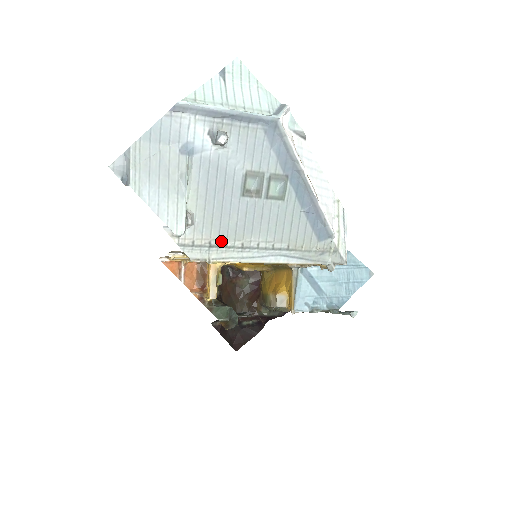
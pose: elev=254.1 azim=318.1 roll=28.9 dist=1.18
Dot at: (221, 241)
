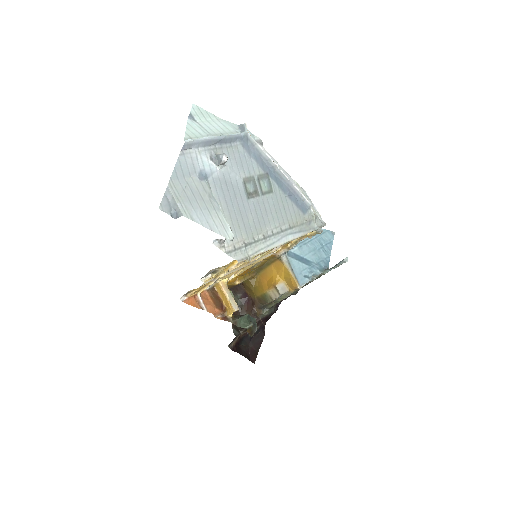
Dot at: (250, 239)
